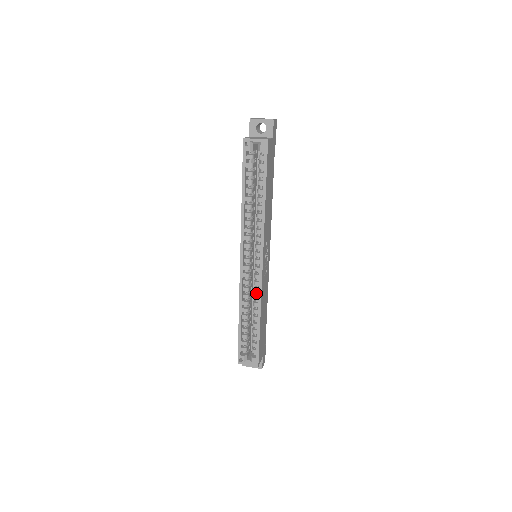
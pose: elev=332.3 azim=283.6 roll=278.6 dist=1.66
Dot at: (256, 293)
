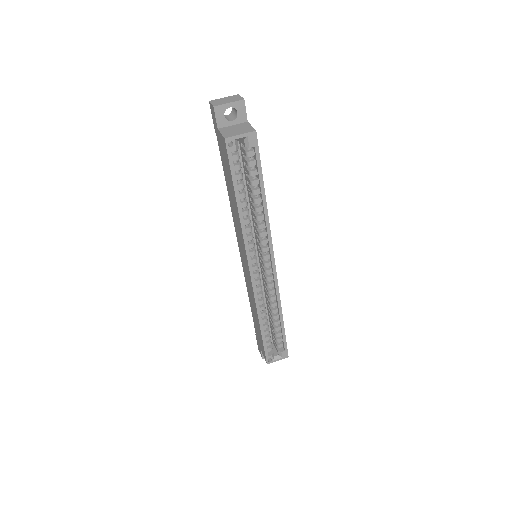
Dot at: occluded
